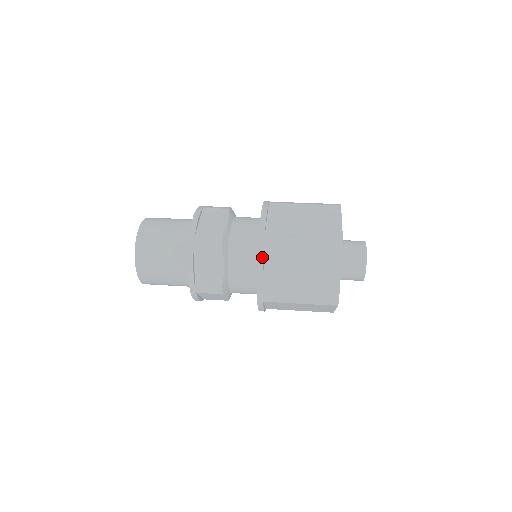
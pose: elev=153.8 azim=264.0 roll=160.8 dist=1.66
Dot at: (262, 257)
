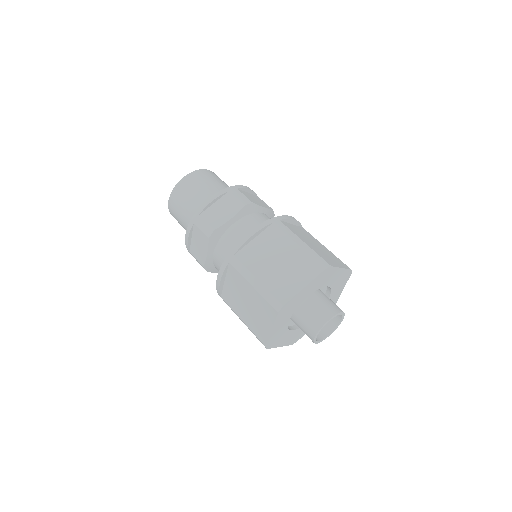
Dot at: occluded
